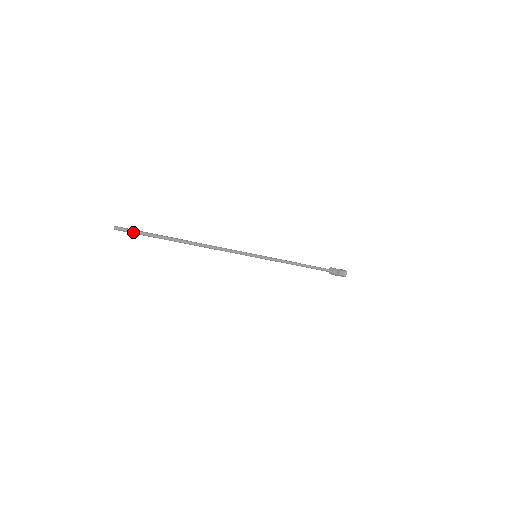
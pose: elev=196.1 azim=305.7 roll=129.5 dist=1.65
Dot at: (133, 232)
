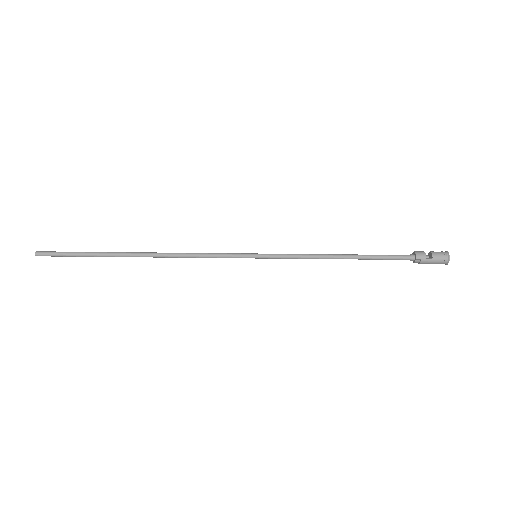
Dot at: (59, 254)
